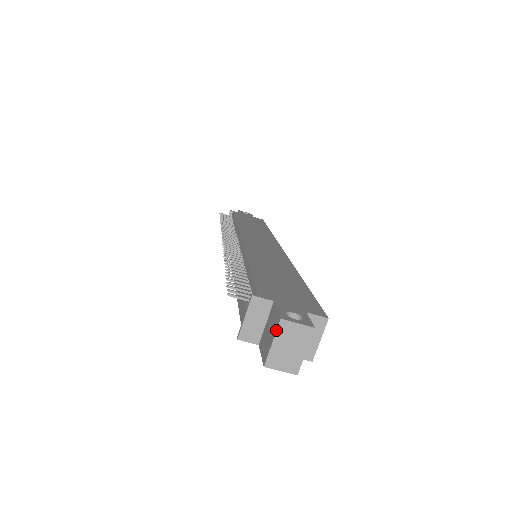
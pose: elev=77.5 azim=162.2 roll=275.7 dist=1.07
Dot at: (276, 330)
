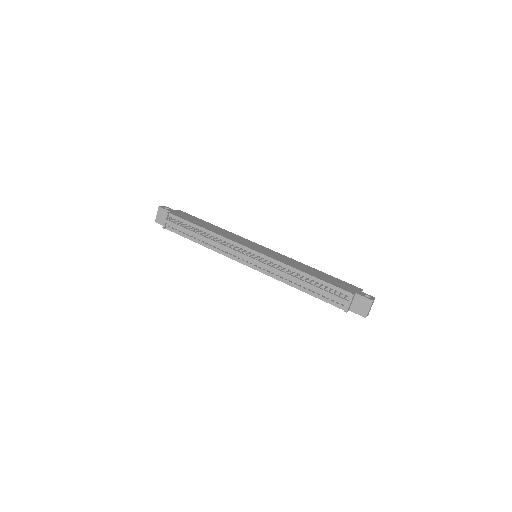
Dot at: (371, 305)
